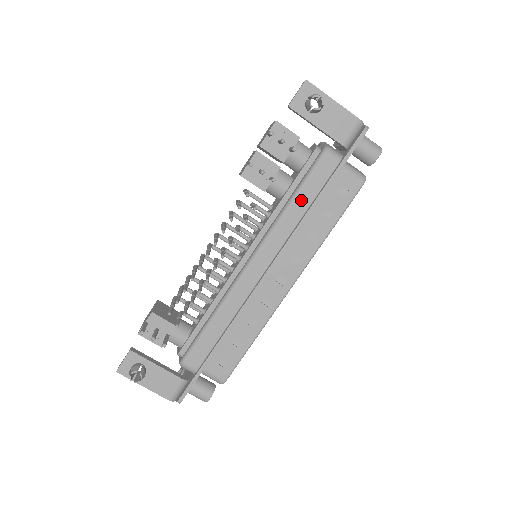
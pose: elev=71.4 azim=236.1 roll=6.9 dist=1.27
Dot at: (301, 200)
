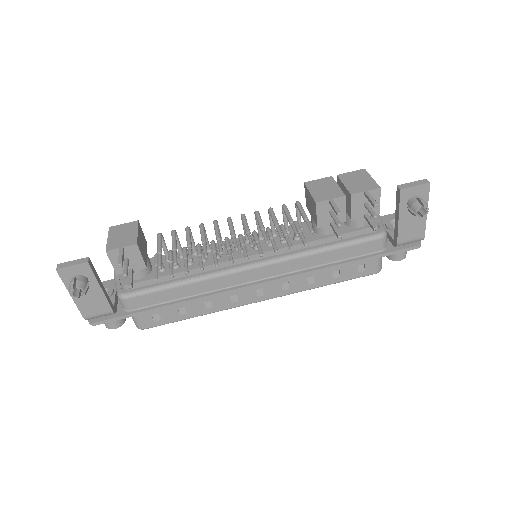
Dot at: (333, 254)
